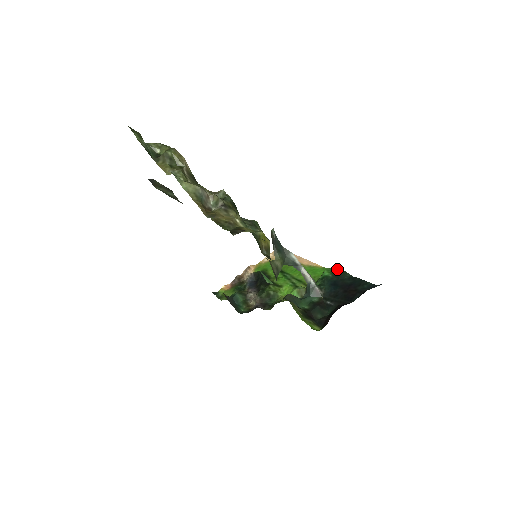
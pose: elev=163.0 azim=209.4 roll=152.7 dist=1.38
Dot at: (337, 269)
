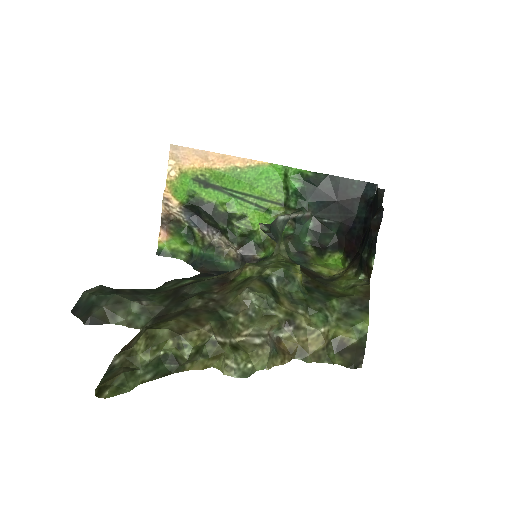
Dot at: (304, 174)
